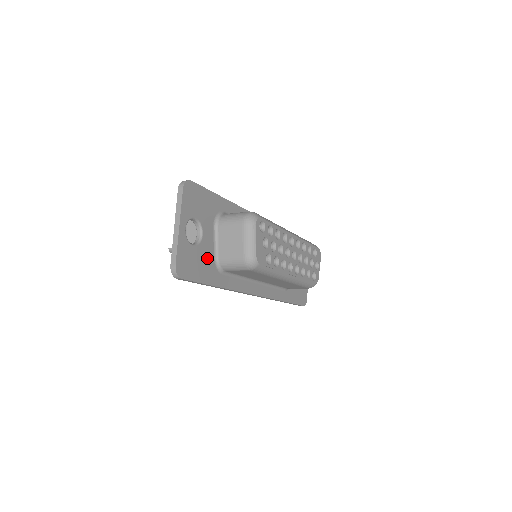
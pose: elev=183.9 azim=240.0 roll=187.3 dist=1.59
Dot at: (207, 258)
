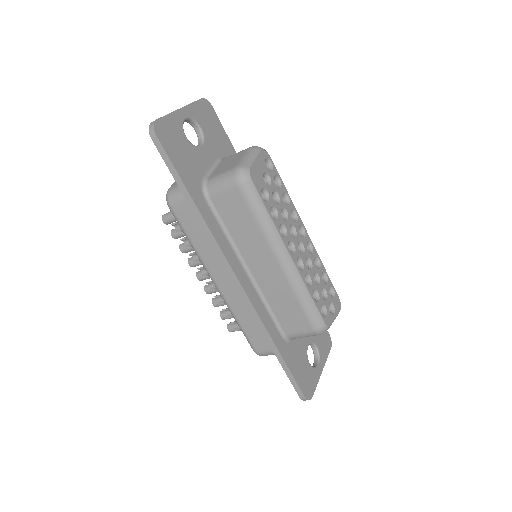
Dot at: (195, 166)
